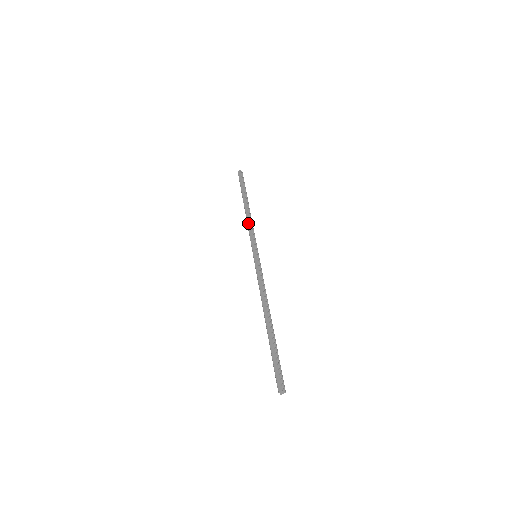
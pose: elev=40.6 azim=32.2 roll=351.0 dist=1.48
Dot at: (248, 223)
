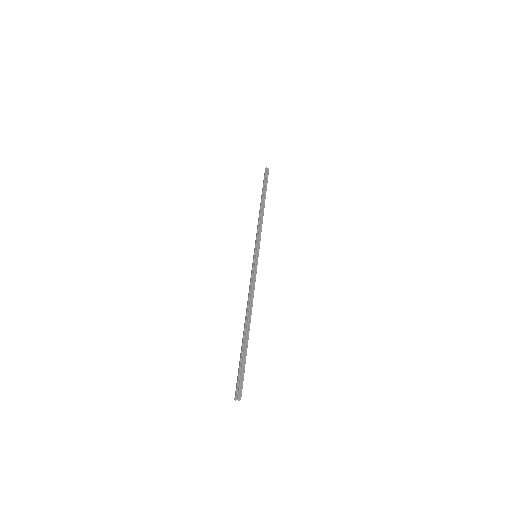
Dot at: occluded
